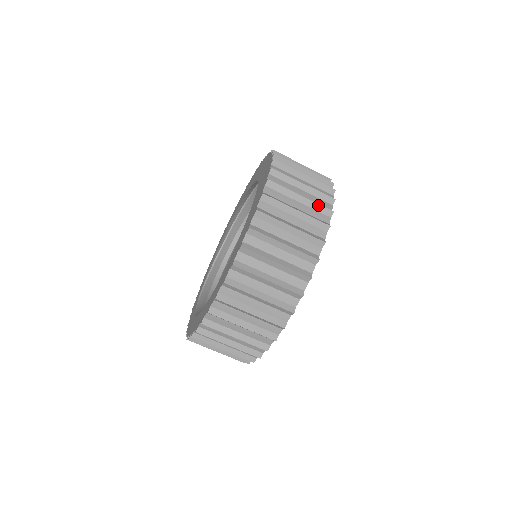
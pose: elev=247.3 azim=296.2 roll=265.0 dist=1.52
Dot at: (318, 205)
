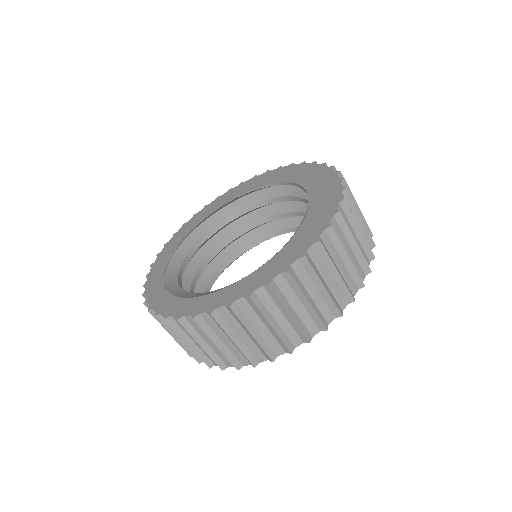
Dot at: occluded
